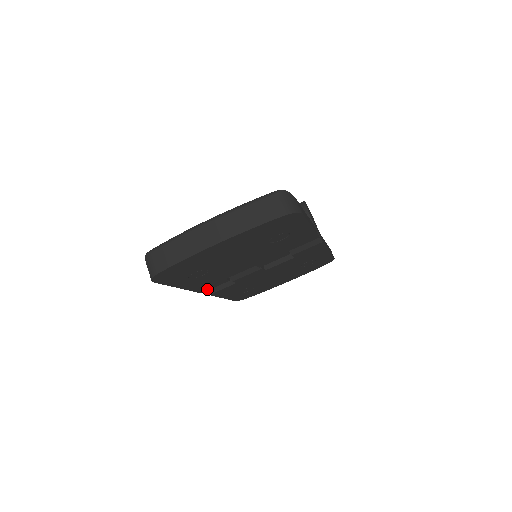
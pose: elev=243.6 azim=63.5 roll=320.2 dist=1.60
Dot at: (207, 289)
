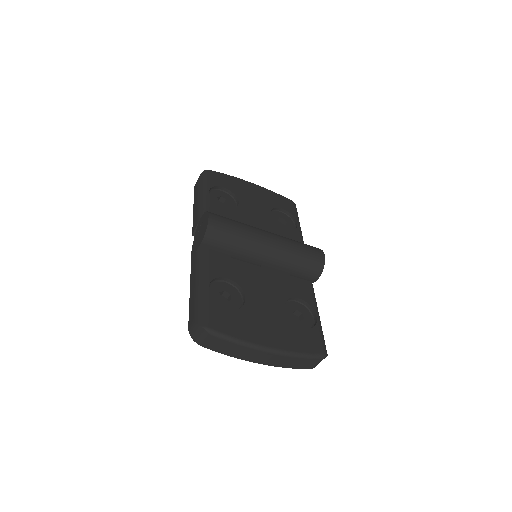
Dot at: occluded
